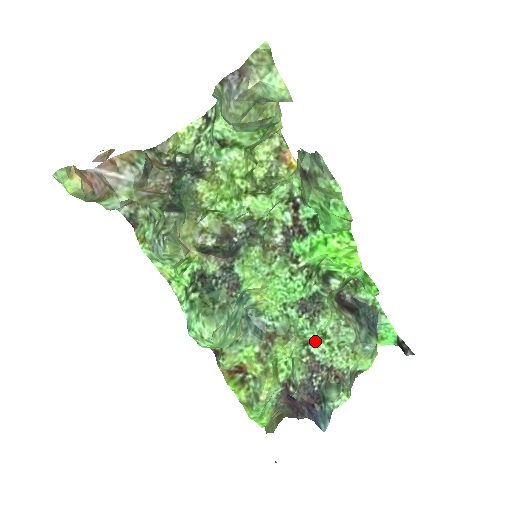
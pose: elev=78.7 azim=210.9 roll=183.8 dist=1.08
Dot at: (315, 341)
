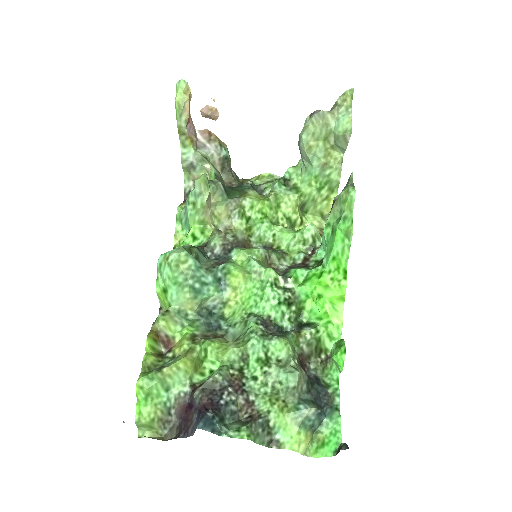
Dot at: (254, 363)
